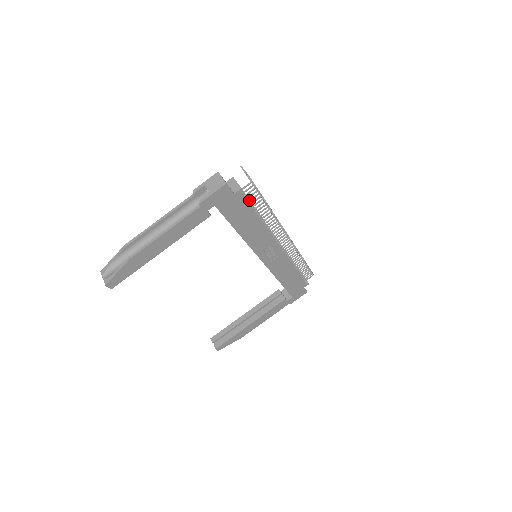
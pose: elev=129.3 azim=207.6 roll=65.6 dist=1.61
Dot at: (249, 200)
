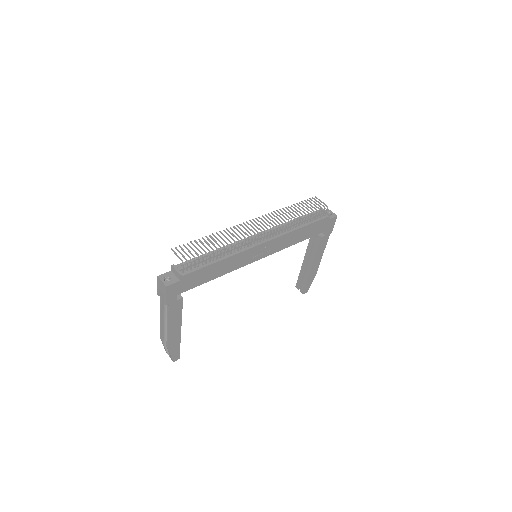
Dot at: (198, 265)
